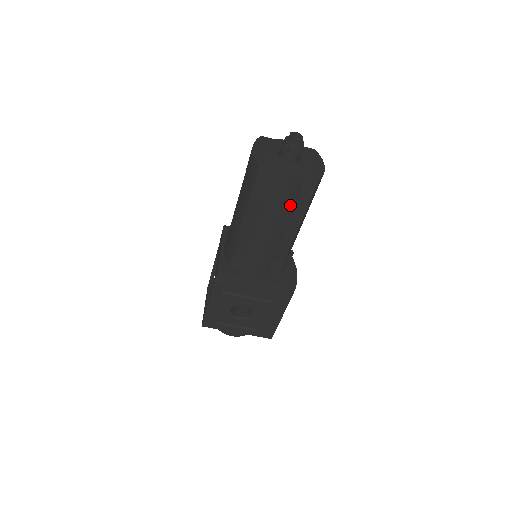
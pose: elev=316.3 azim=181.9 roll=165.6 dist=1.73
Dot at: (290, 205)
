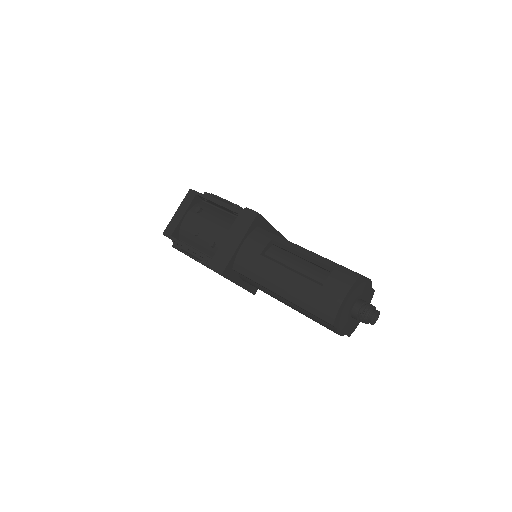
Dot at: occluded
